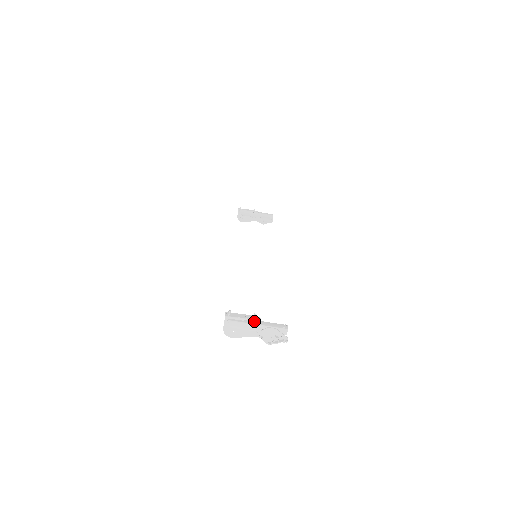
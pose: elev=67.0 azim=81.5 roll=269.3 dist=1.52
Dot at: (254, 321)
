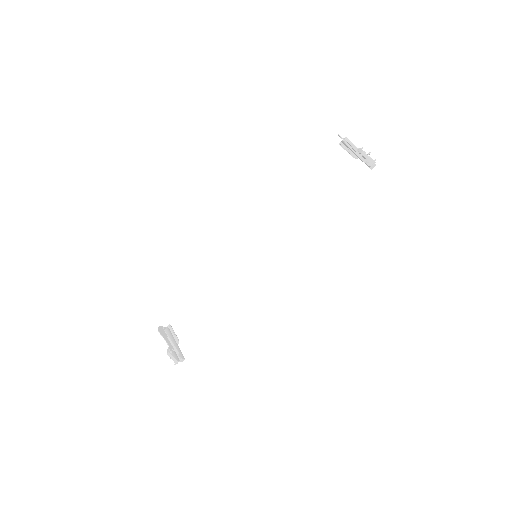
Dot at: occluded
